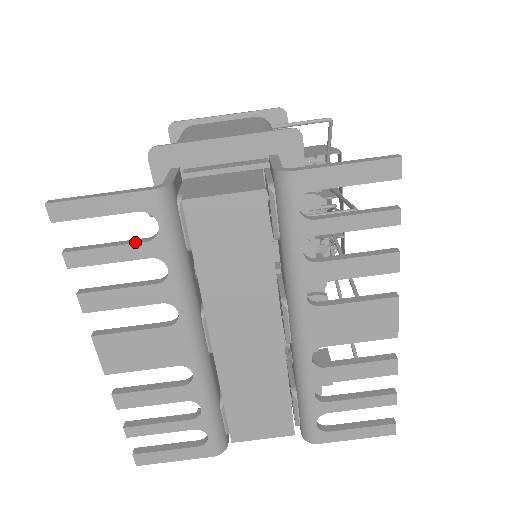
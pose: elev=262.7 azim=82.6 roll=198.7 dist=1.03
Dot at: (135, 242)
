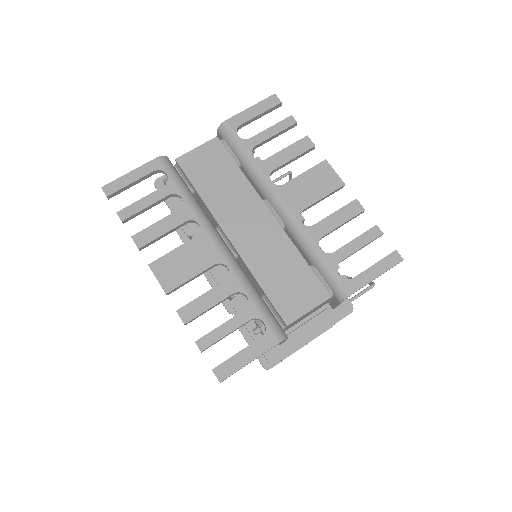
Dot at: (157, 190)
